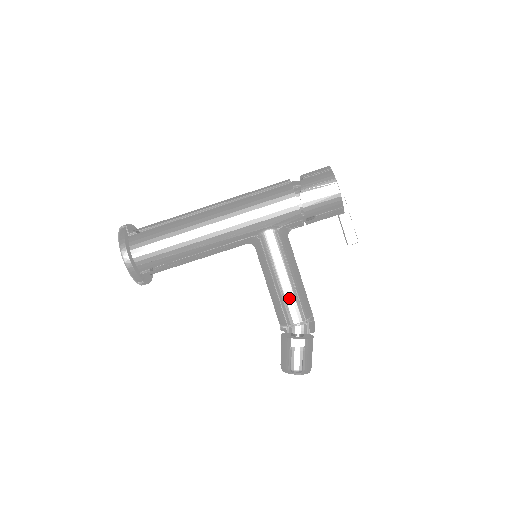
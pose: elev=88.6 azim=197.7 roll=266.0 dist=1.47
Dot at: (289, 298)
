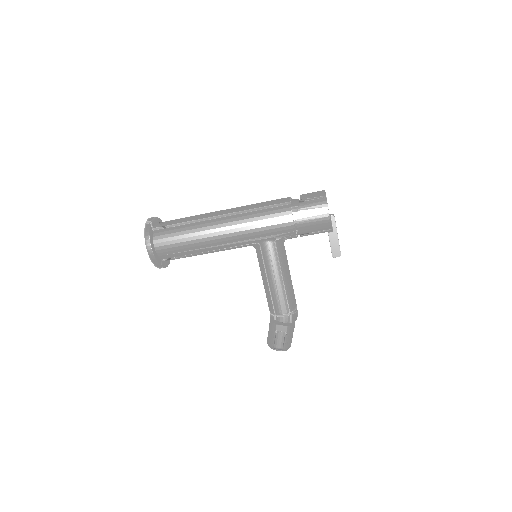
Dot at: (278, 295)
